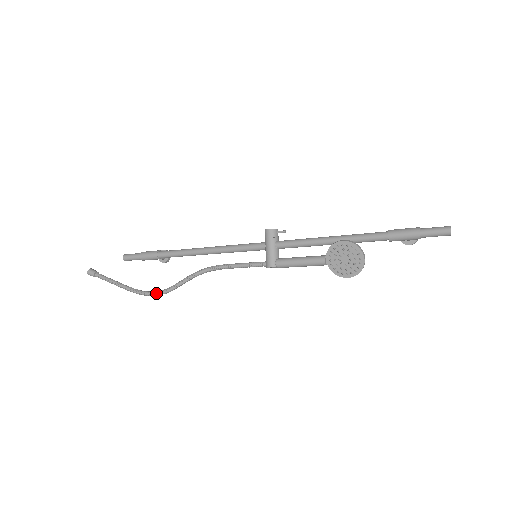
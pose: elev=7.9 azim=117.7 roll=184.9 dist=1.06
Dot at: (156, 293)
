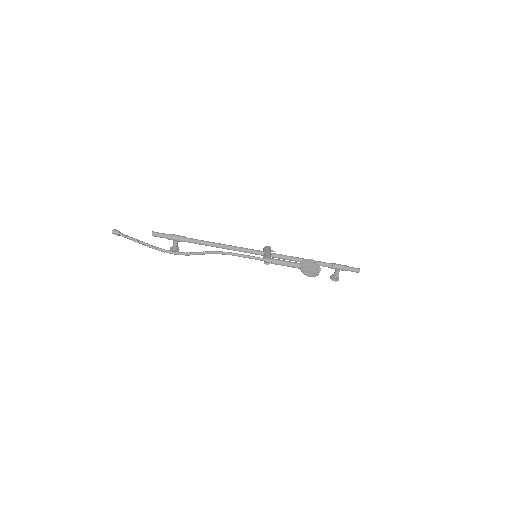
Dot at: (177, 252)
